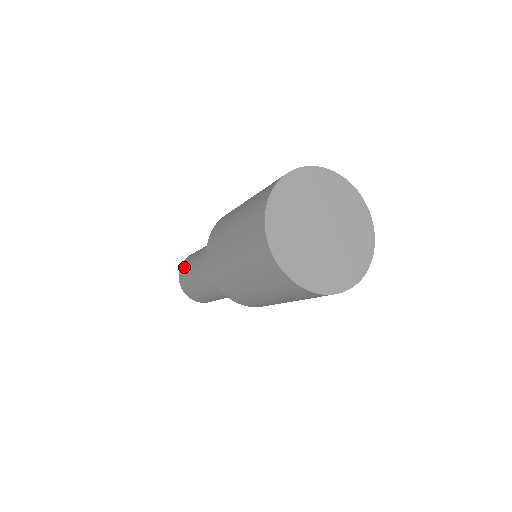
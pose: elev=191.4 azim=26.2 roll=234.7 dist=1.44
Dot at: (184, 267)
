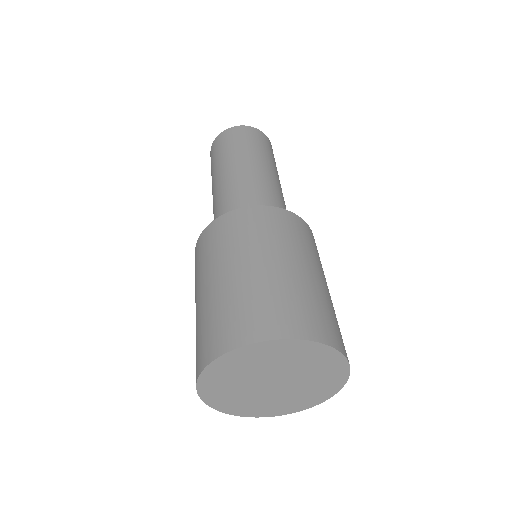
Dot at: (215, 151)
